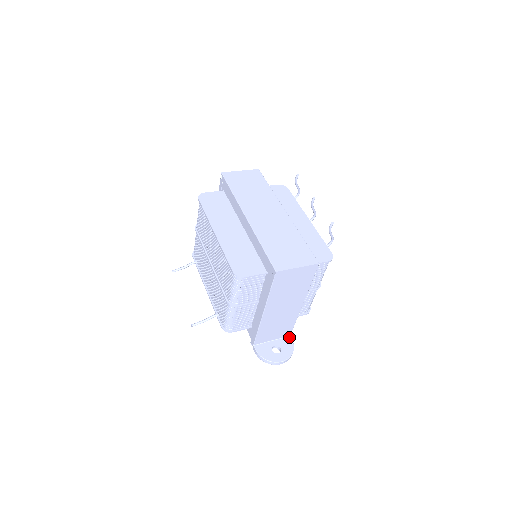
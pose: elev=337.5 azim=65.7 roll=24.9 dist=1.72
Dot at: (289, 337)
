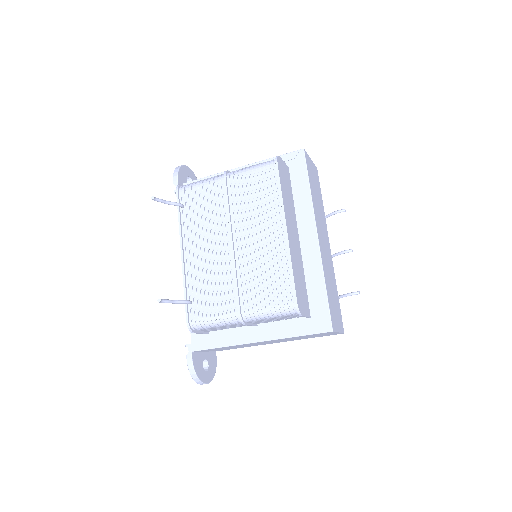
Dot at: occluded
